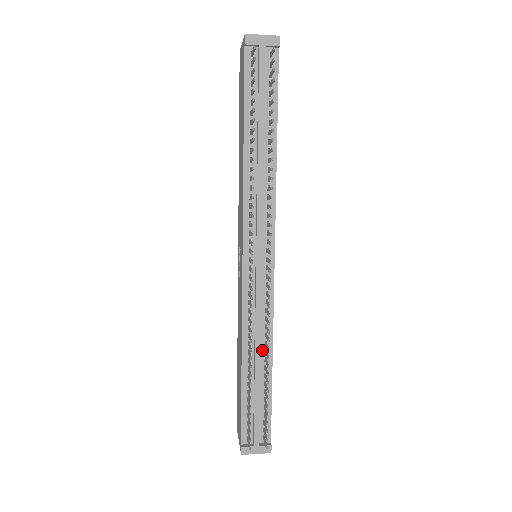
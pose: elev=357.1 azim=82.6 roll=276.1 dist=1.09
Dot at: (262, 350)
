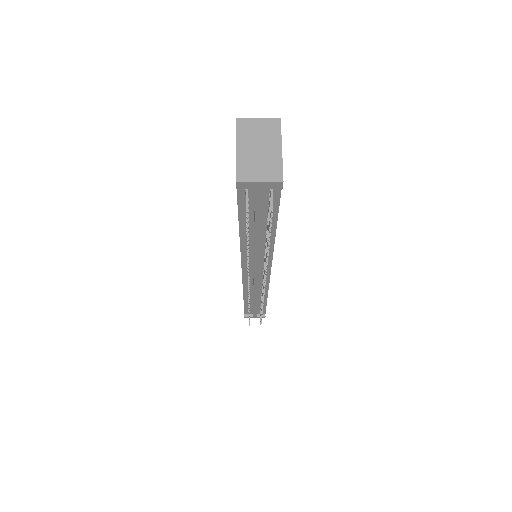
Dot at: (259, 296)
